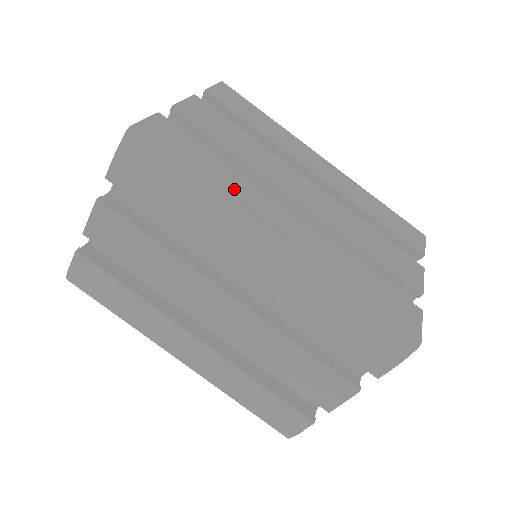
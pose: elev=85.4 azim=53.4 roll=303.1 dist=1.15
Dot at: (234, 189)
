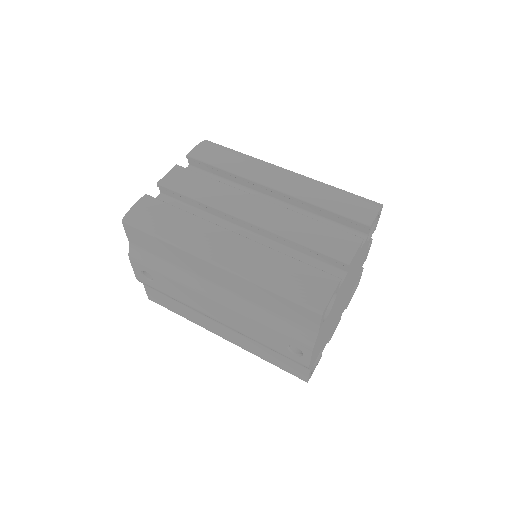
Dot at: occluded
